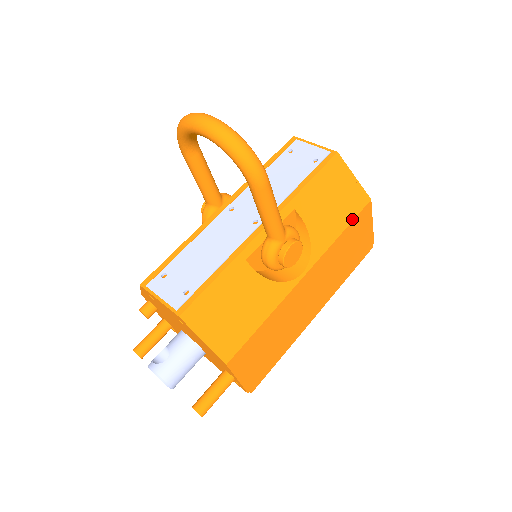
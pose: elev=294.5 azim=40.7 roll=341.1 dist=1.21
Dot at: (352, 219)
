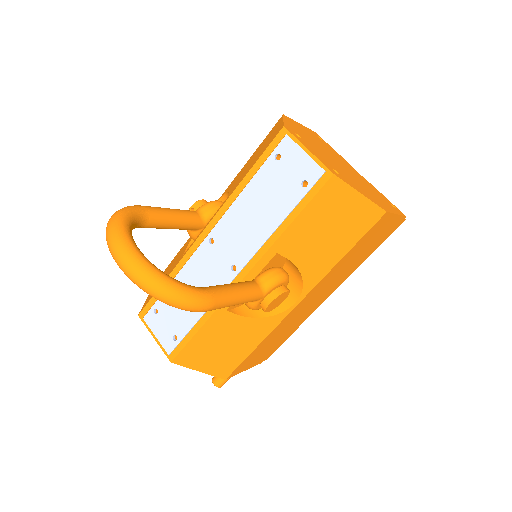
Dot at: (357, 240)
